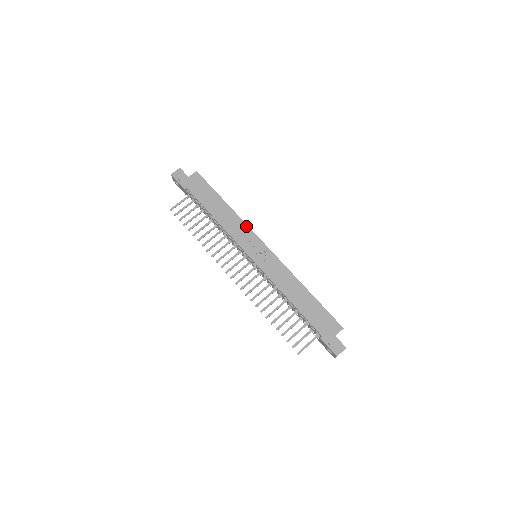
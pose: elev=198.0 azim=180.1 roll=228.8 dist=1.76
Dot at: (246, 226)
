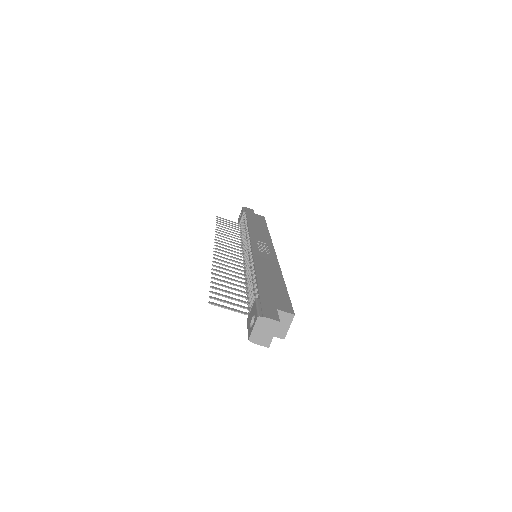
Dot at: (270, 240)
